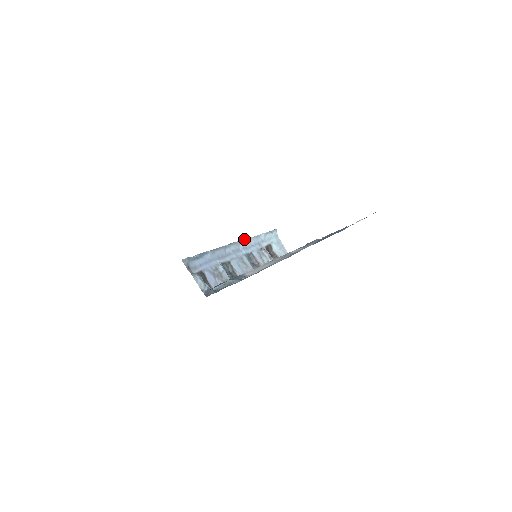
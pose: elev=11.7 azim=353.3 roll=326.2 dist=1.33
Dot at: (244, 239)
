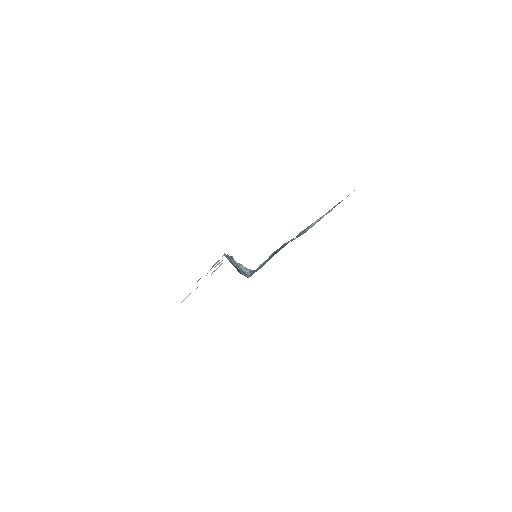
Dot at: occluded
